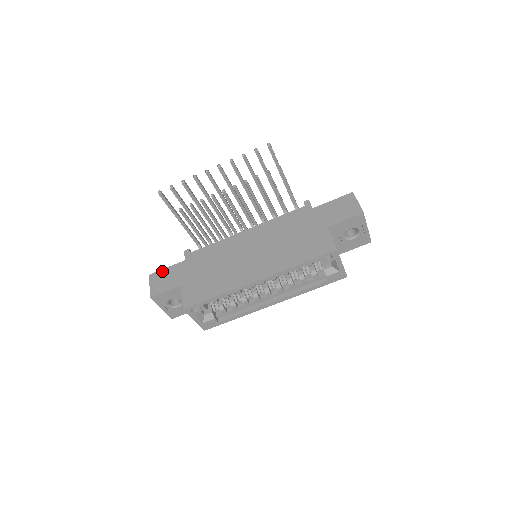
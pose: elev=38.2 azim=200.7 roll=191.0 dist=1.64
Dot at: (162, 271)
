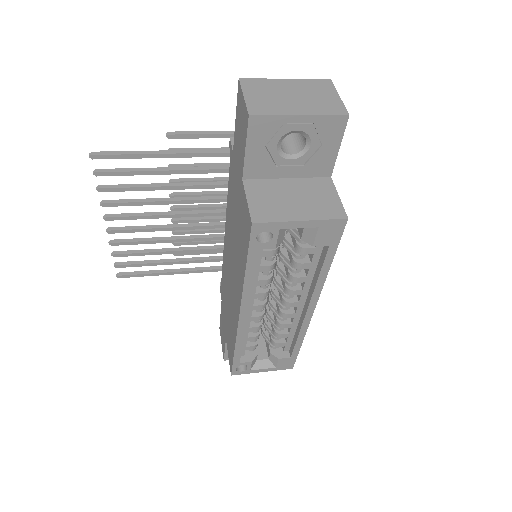
Dot at: (220, 321)
